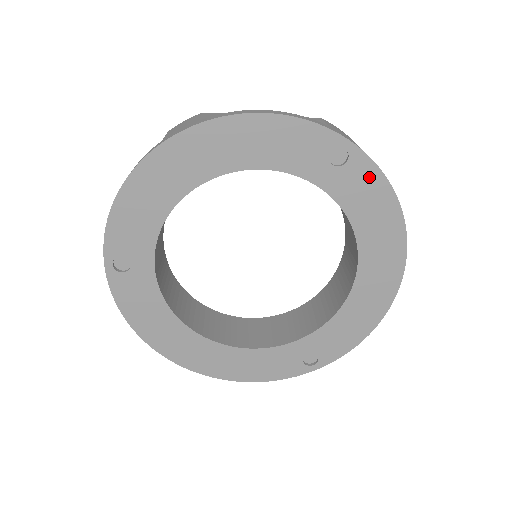
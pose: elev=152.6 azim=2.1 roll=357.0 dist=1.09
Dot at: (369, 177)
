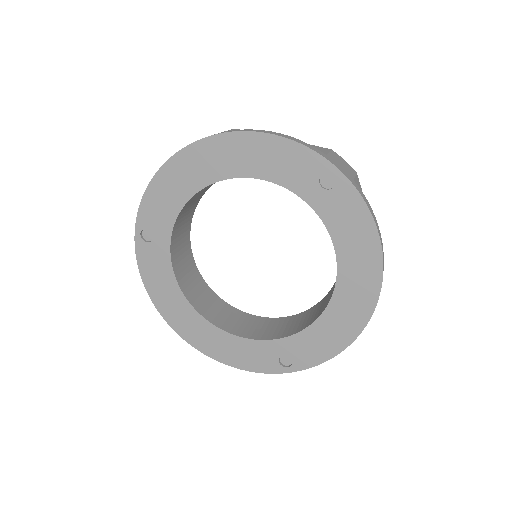
Dot at: (353, 204)
